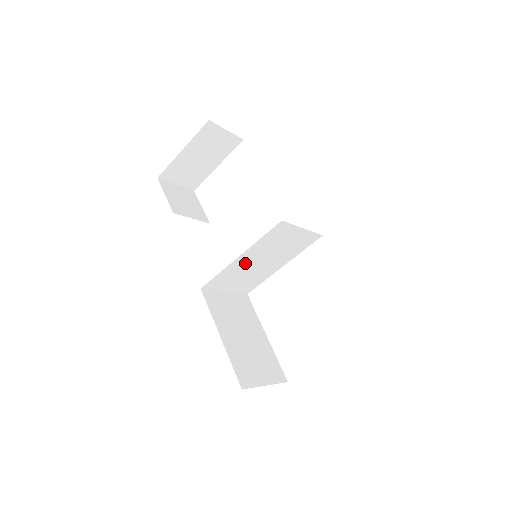
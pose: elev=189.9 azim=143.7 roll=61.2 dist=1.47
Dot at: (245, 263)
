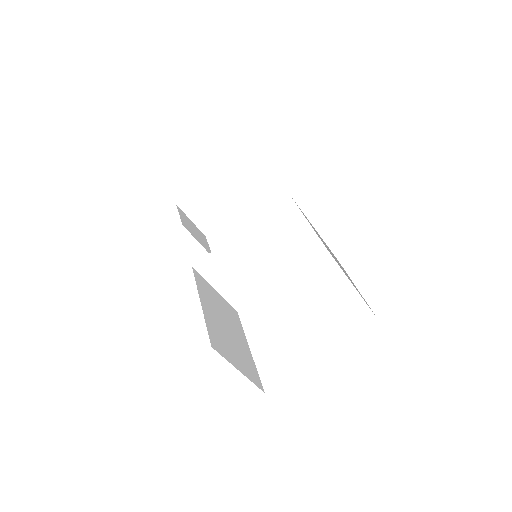
Dot at: (244, 249)
